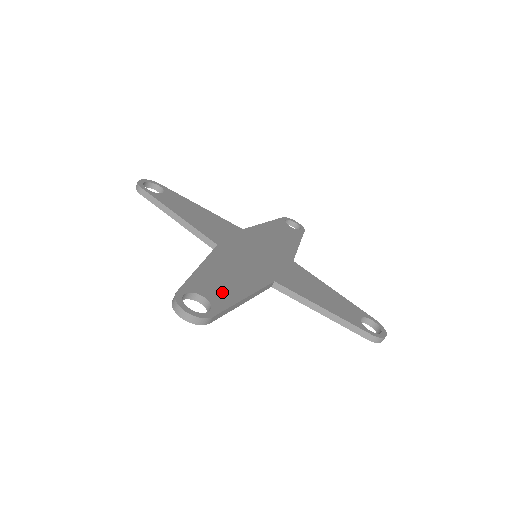
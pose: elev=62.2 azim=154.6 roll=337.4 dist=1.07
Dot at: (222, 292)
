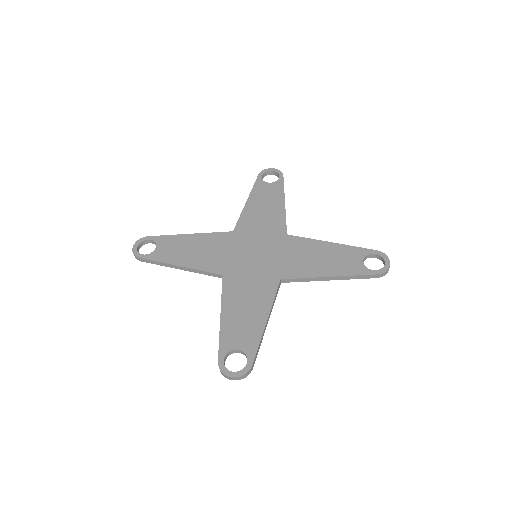
Dot at: (248, 332)
